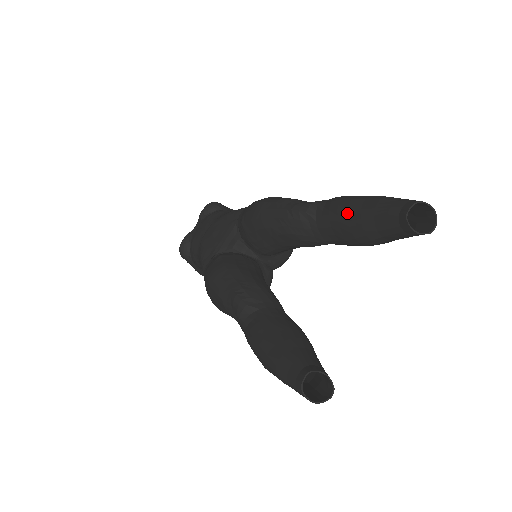
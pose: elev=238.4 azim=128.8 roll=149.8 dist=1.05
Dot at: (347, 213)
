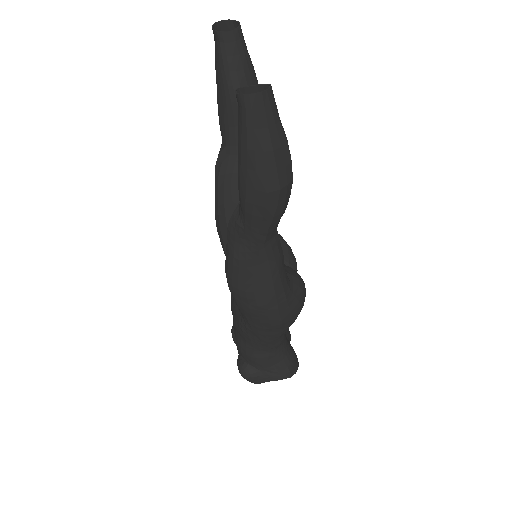
Dot at: (220, 104)
